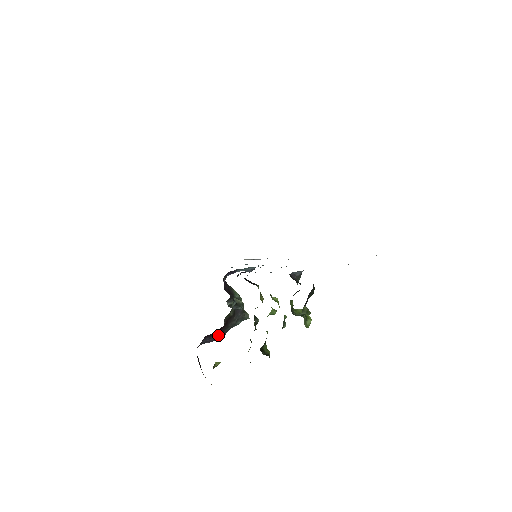
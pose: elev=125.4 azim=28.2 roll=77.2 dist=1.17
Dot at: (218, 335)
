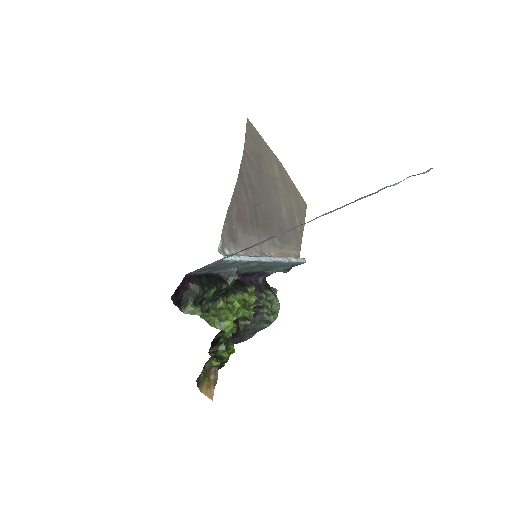
Dot at: (241, 337)
